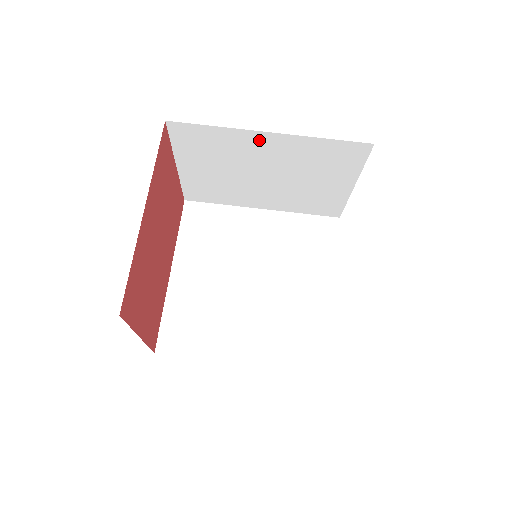
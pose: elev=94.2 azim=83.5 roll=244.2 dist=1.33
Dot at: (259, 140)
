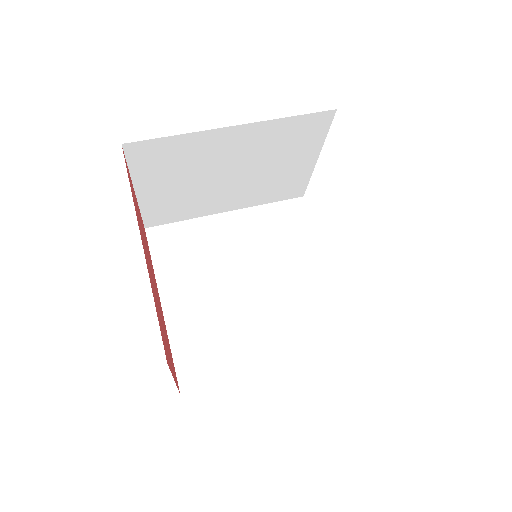
Dot at: (224, 137)
